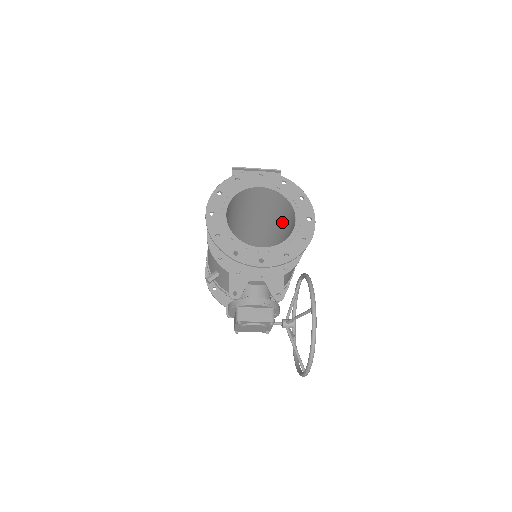
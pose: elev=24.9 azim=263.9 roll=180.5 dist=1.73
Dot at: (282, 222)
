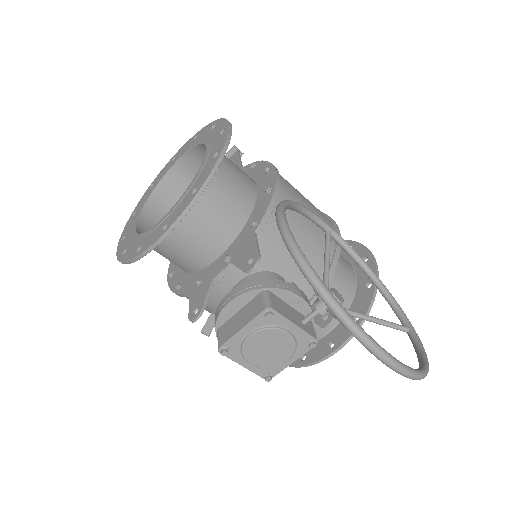
Dot at: occluded
